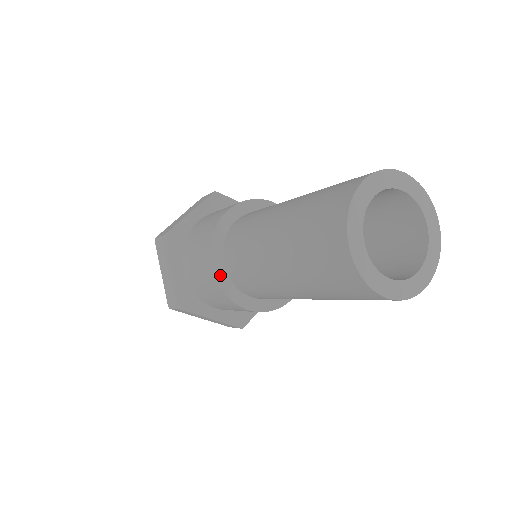
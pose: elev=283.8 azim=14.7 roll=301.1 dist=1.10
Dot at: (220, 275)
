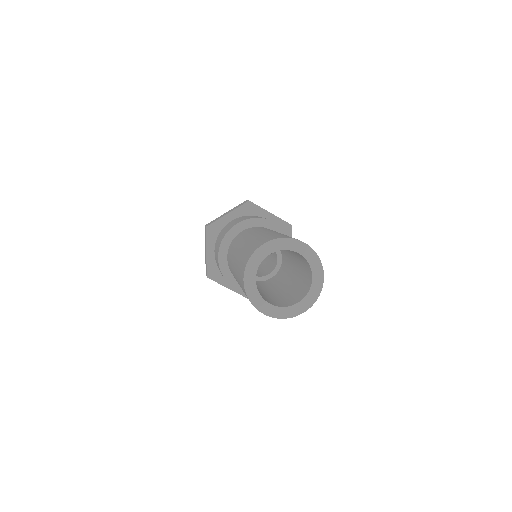
Dot at: occluded
